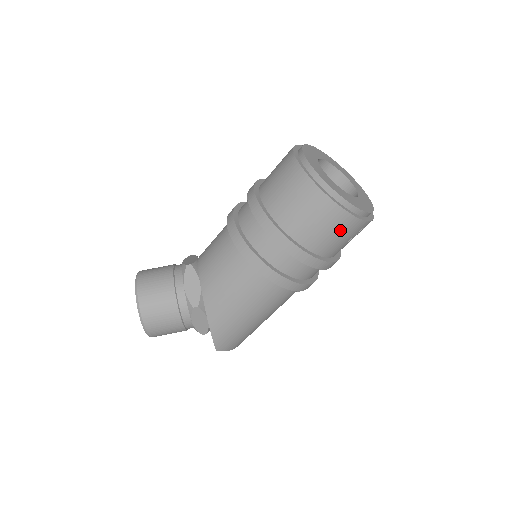
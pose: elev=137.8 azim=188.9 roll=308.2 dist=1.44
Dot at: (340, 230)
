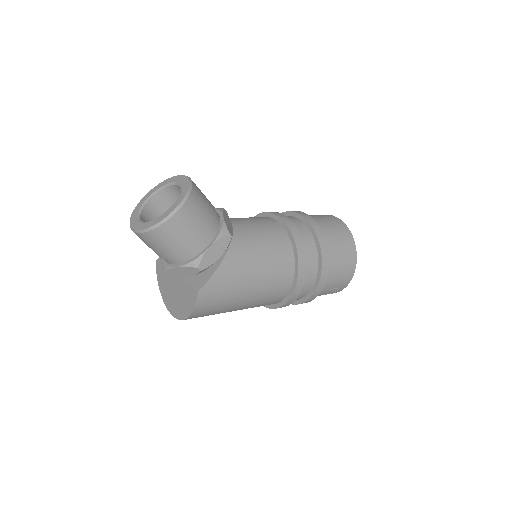
Dot at: (344, 271)
